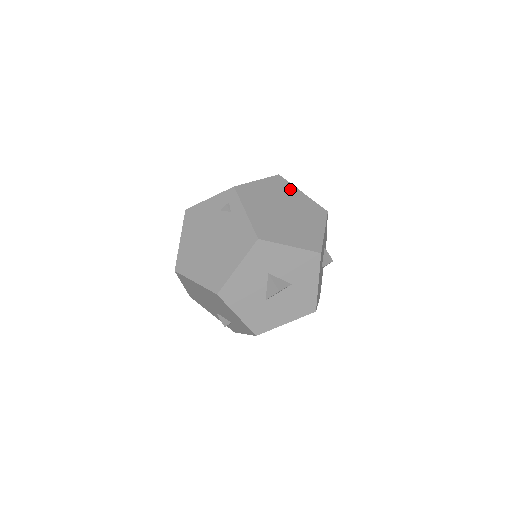
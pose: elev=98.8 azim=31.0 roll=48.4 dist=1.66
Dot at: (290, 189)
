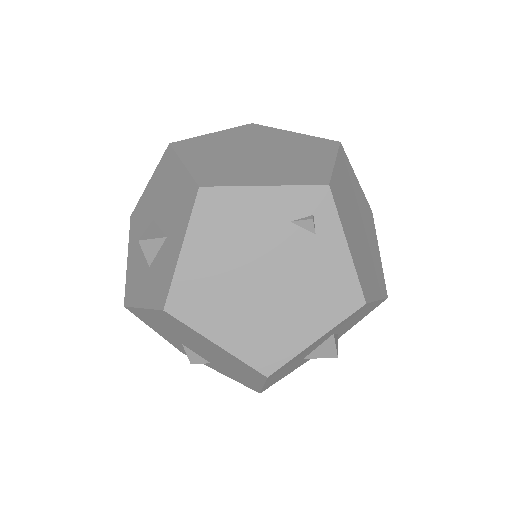
Dot at: (352, 174)
